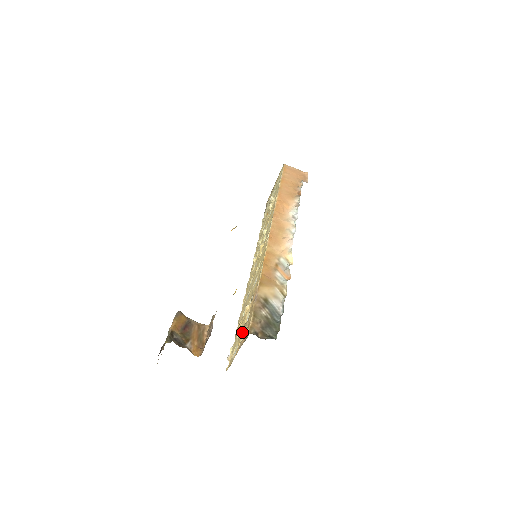
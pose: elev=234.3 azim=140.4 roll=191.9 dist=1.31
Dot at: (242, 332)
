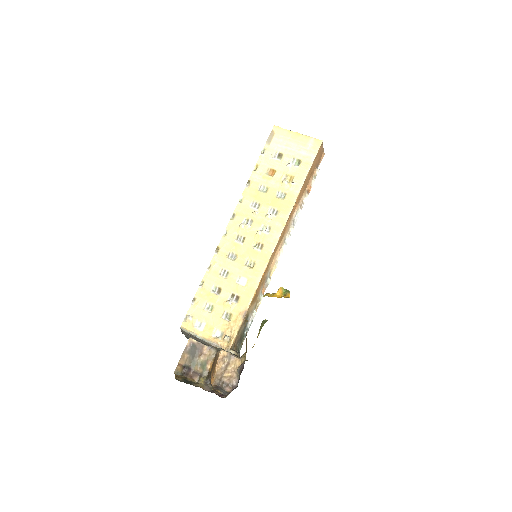
Dot at: (224, 339)
